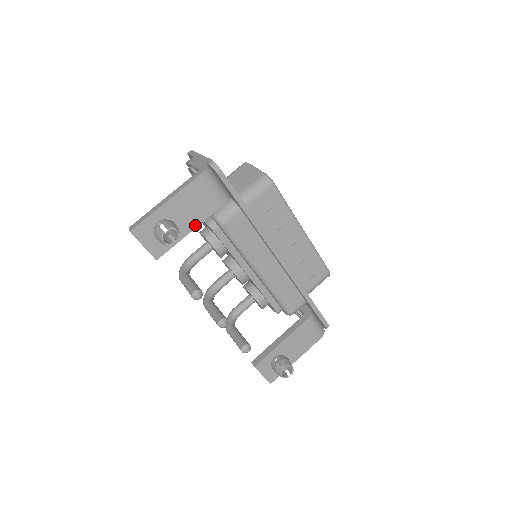
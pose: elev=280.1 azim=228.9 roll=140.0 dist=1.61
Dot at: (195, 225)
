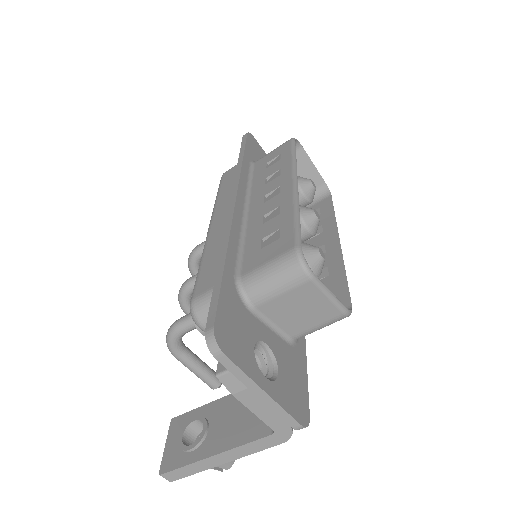
Dot at: occluded
